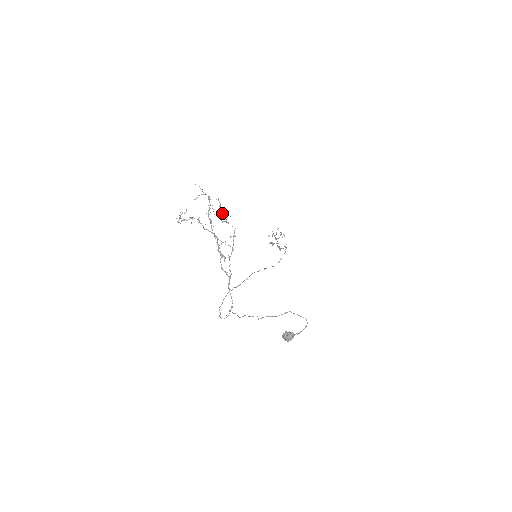
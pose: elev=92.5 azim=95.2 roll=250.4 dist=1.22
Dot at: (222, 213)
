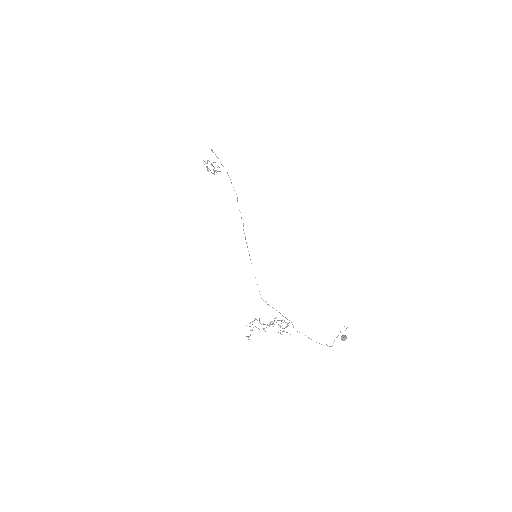
Dot at: occluded
